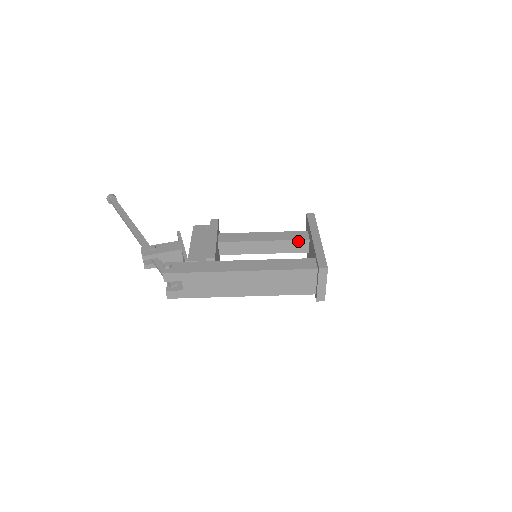
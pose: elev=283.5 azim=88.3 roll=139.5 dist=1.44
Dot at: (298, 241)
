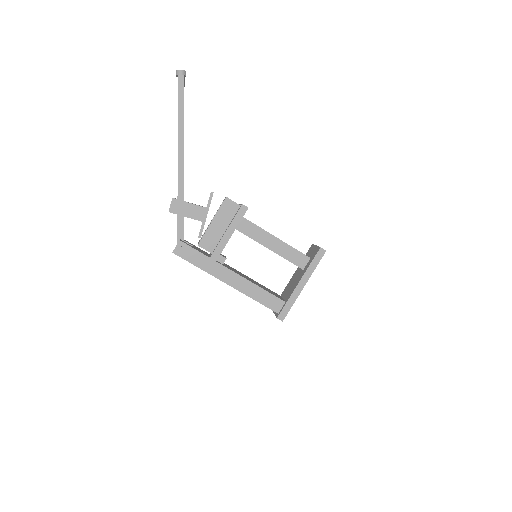
Dot at: (295, 264)
